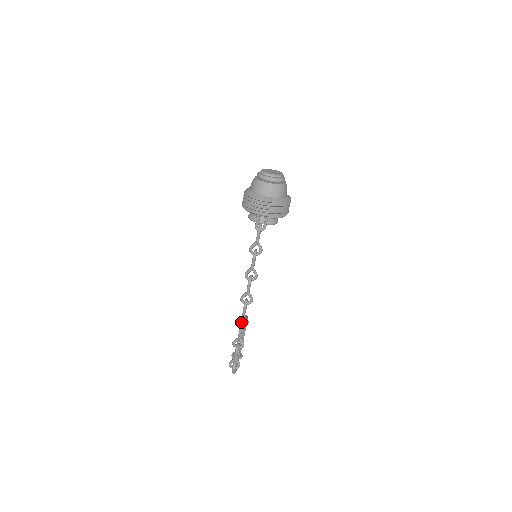
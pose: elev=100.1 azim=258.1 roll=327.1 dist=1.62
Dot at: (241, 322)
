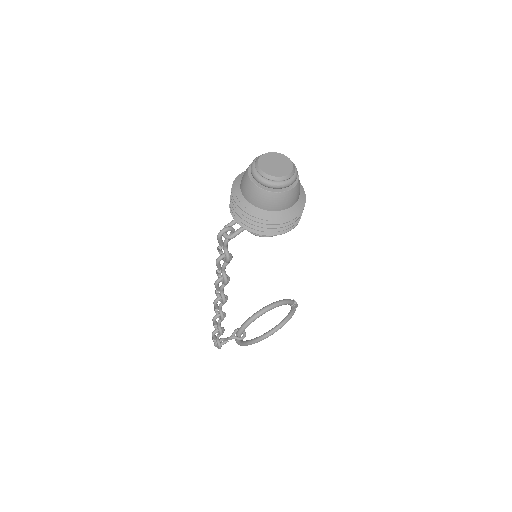
Dot at: (218, 313)
